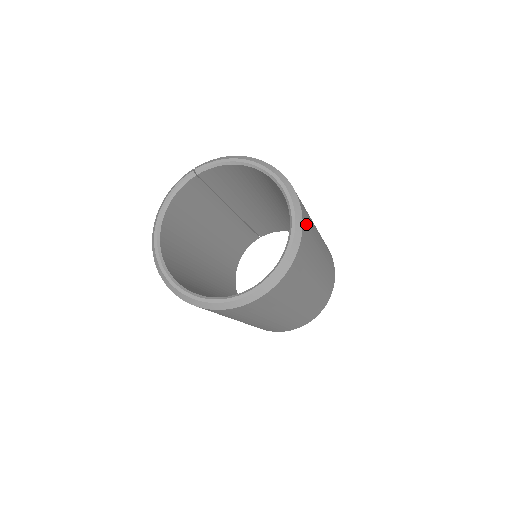
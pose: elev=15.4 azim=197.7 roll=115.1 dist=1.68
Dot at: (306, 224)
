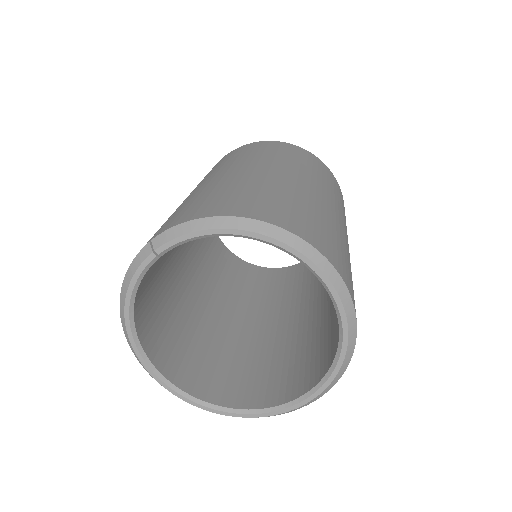
Dot at: (352, 291)
